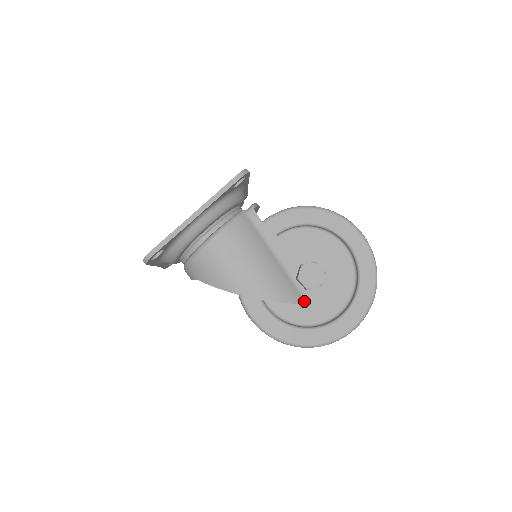
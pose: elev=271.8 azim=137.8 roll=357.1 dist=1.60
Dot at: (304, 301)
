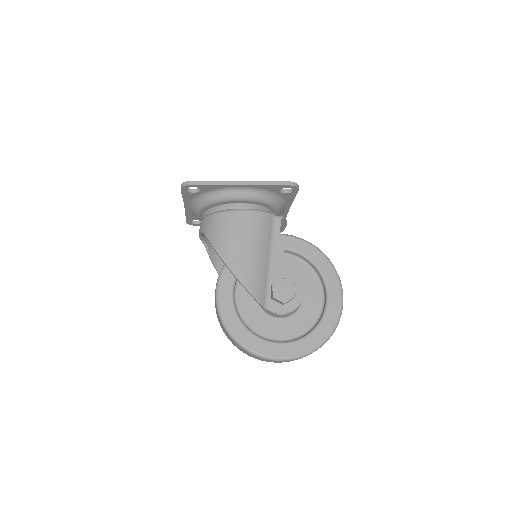
Dot at: (264, 305)
